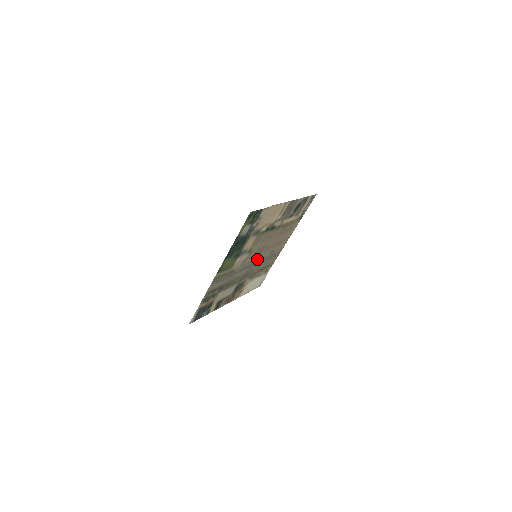
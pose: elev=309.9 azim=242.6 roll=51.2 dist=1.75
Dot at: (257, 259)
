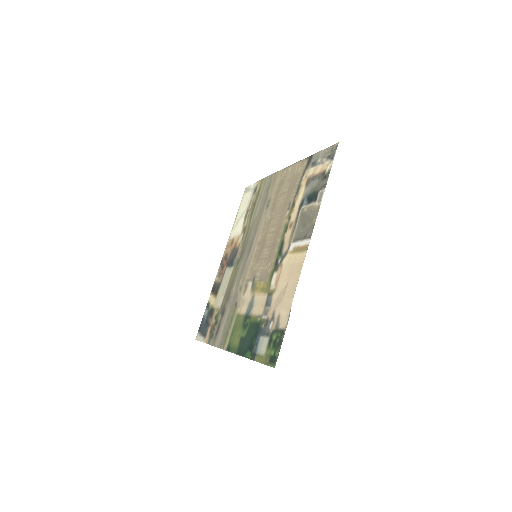
Dot at: (254, 242)
